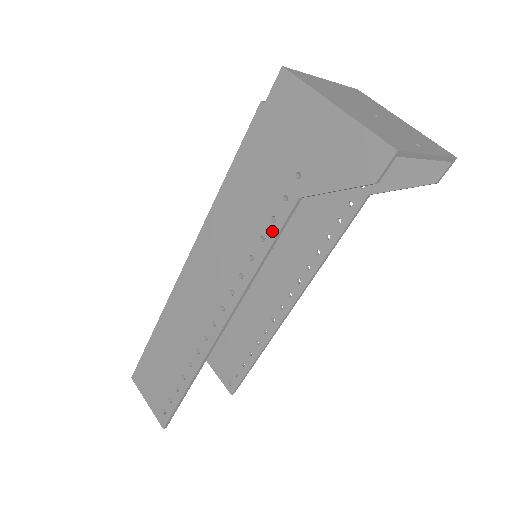
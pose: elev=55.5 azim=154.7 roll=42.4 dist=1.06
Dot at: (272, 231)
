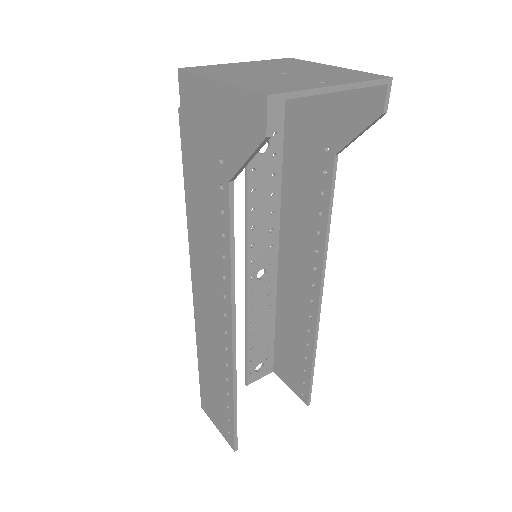
Dot at: (225, 224)
